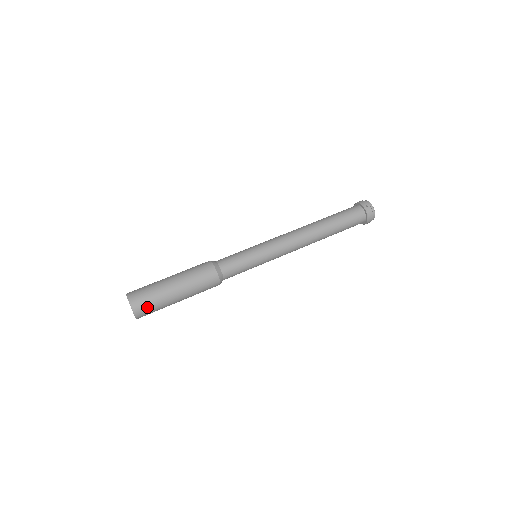
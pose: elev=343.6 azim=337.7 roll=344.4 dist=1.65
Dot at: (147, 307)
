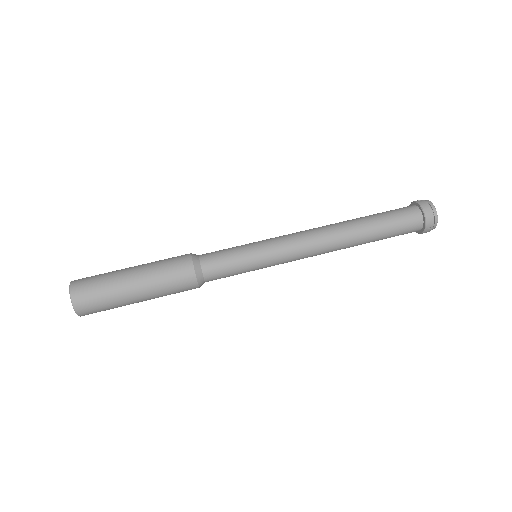
Dot at: (89, 288)
